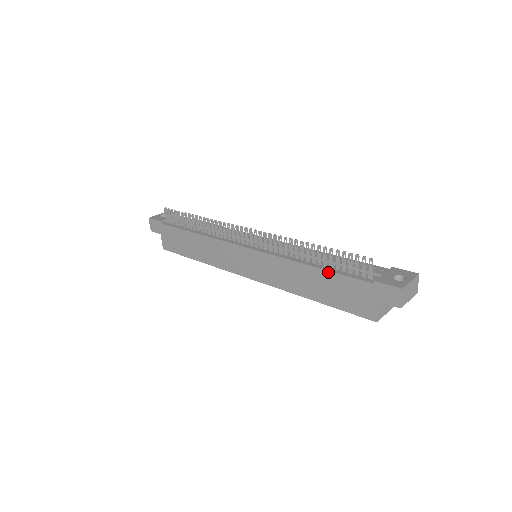
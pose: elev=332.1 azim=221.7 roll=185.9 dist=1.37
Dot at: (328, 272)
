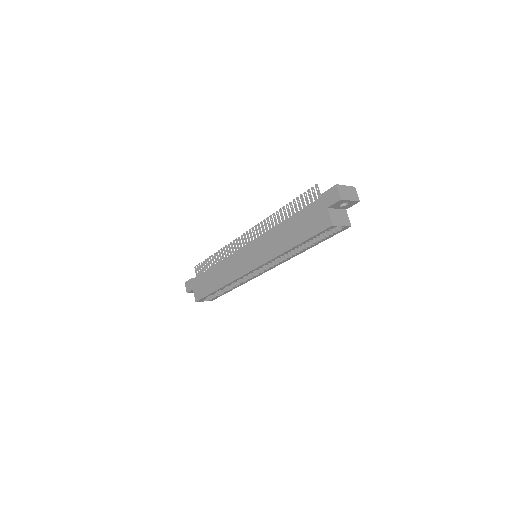
Dot at: (295, 215)
